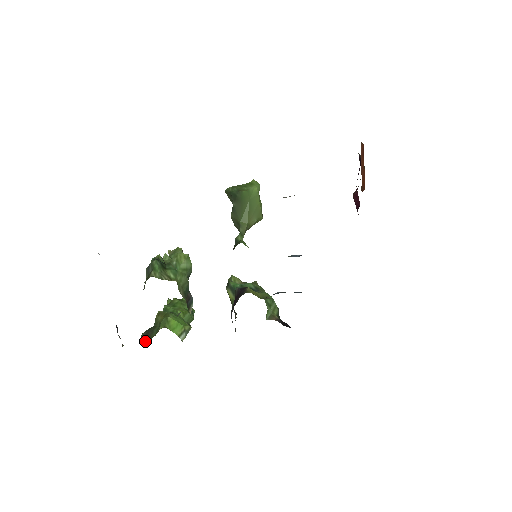
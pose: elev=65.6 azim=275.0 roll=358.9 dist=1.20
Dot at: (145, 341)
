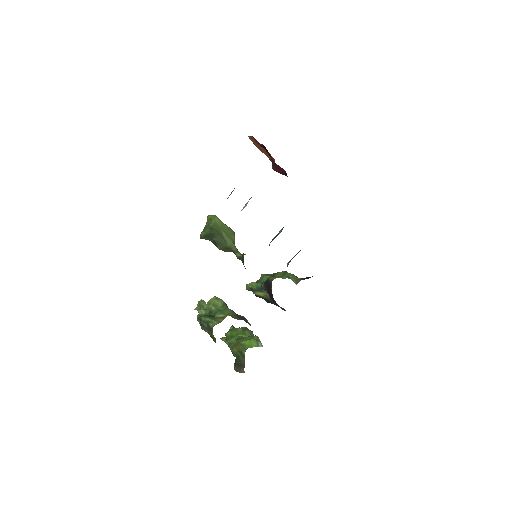
Dot at: (242, 370)
